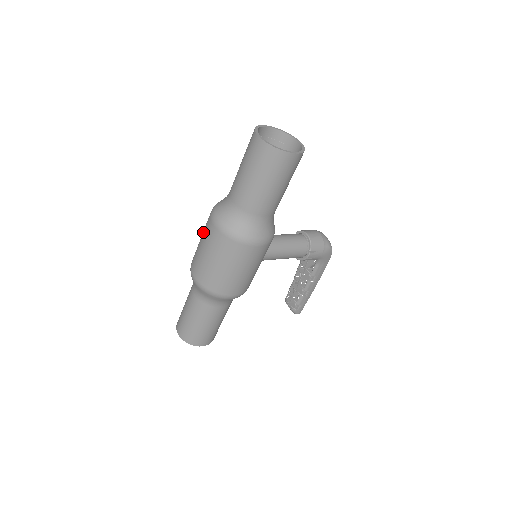
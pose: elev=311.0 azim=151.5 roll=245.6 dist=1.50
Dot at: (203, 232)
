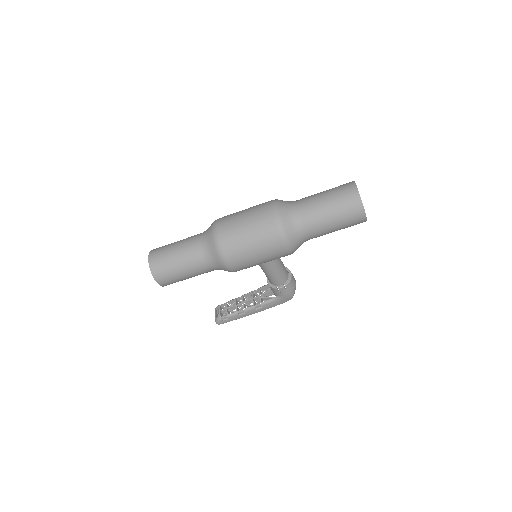
Dot at: (253, 208)
